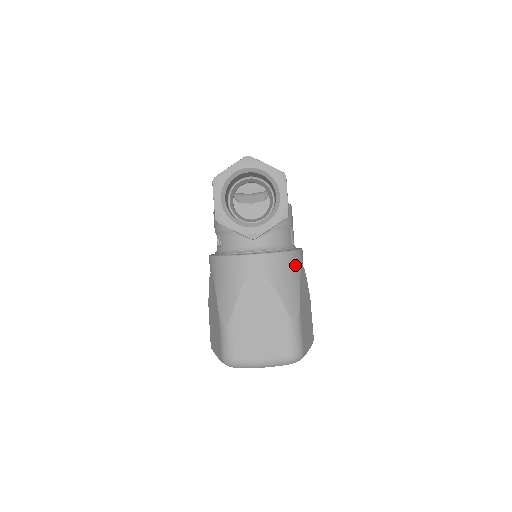
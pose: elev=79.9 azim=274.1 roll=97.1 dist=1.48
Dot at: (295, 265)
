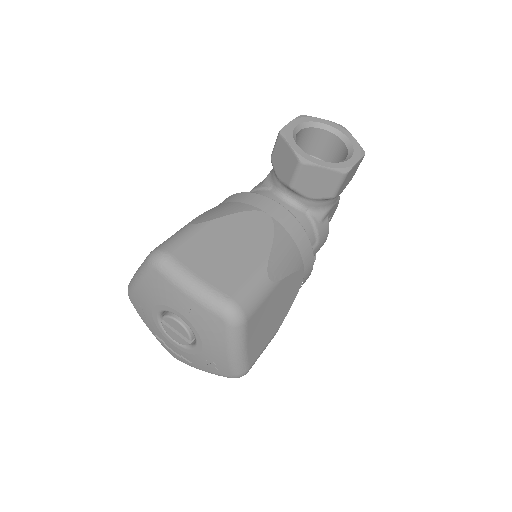
Dot at: (303, 255)
